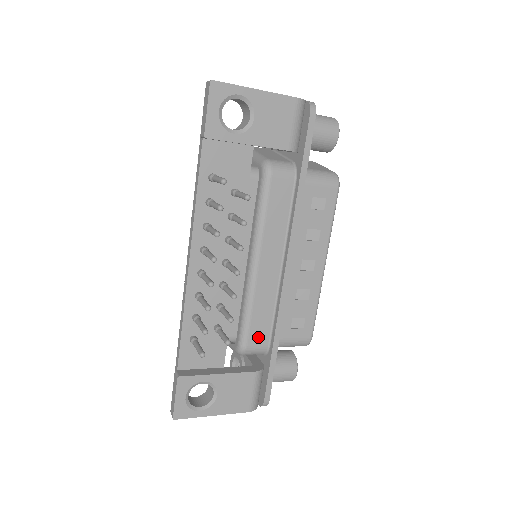
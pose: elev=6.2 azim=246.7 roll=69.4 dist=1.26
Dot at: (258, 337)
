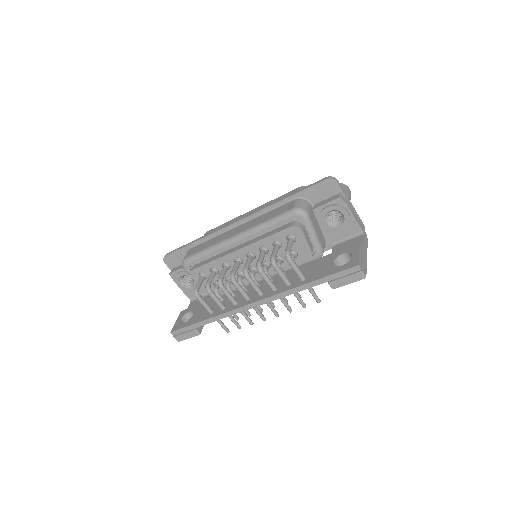
Dot at: occluded
